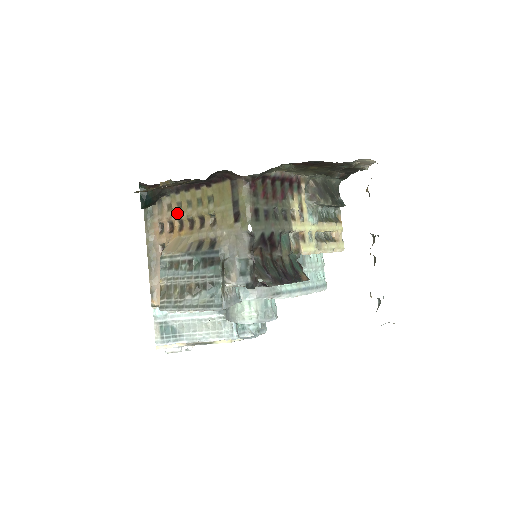
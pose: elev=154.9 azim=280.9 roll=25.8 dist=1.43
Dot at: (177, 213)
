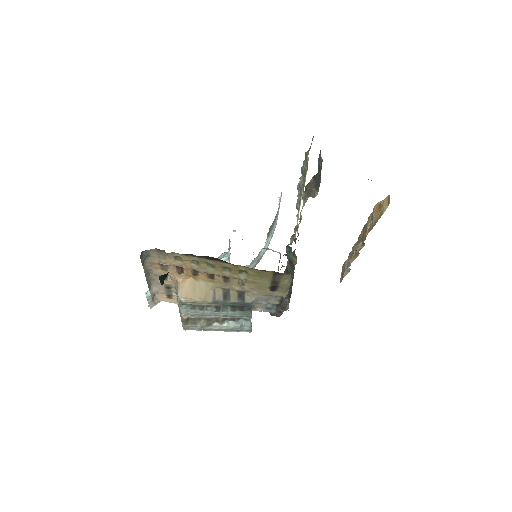
Dot at: (191, 266)
